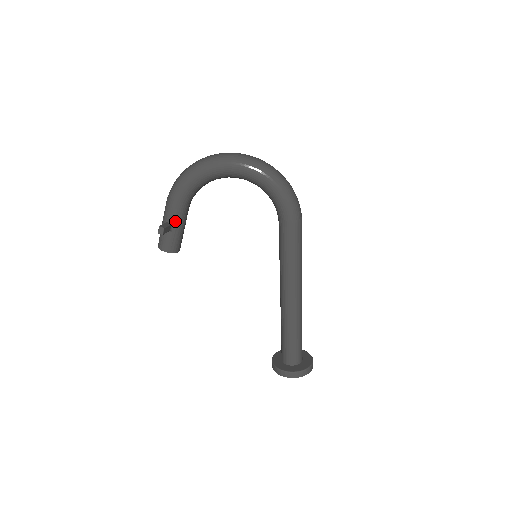
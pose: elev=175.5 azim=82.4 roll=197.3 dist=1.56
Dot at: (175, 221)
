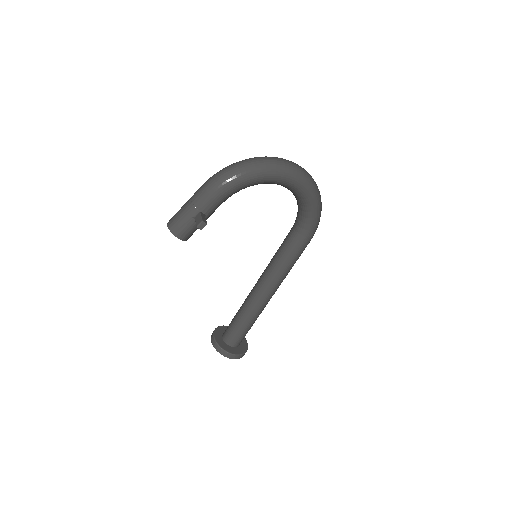
Dot at: (209, 213)
